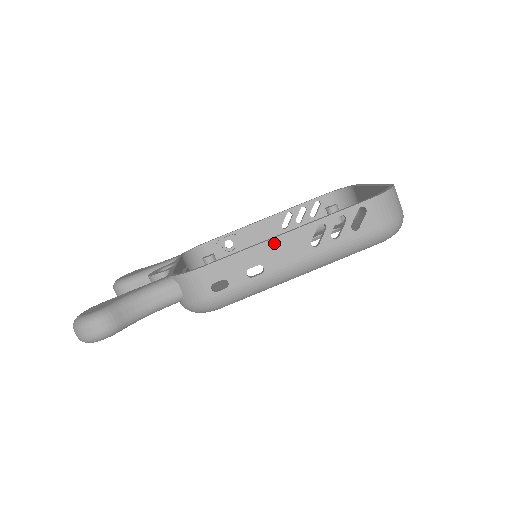
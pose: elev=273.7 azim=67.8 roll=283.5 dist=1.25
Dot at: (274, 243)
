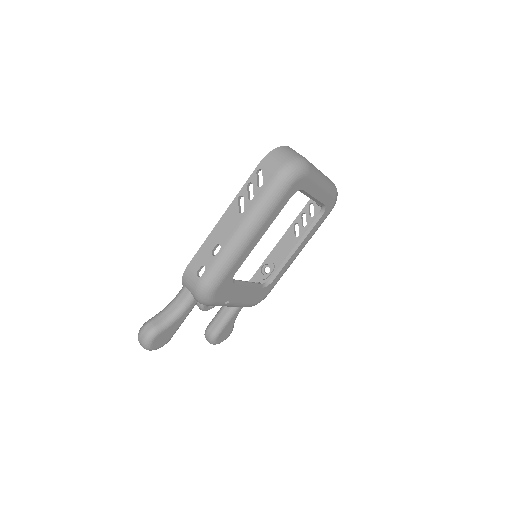
Dot at: (219, 226)
